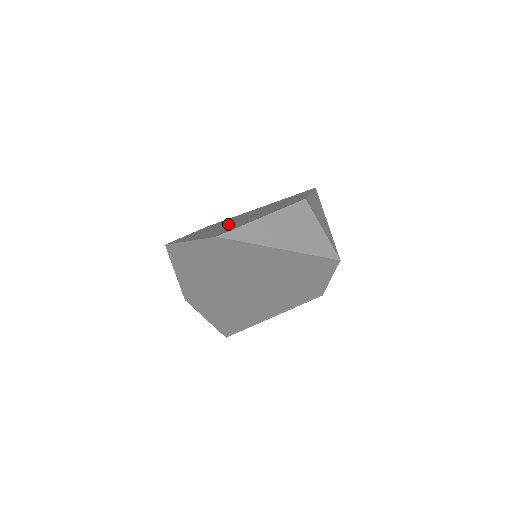
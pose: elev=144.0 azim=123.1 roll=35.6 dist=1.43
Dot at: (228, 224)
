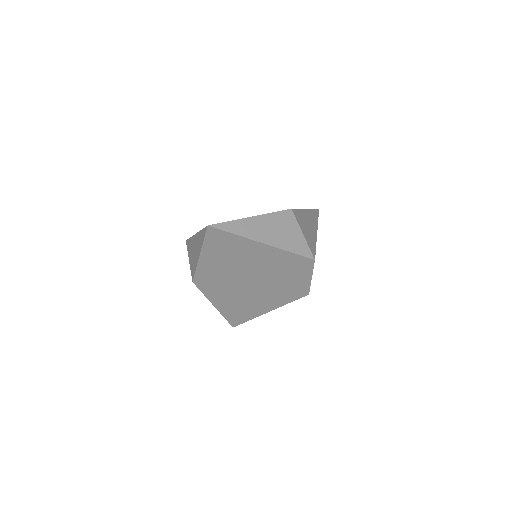
Dot at: occluded
